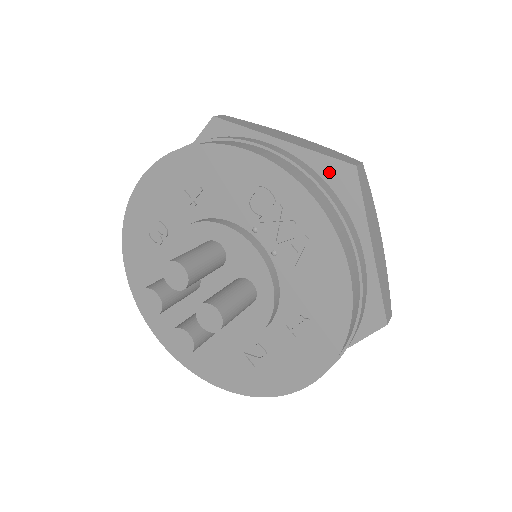
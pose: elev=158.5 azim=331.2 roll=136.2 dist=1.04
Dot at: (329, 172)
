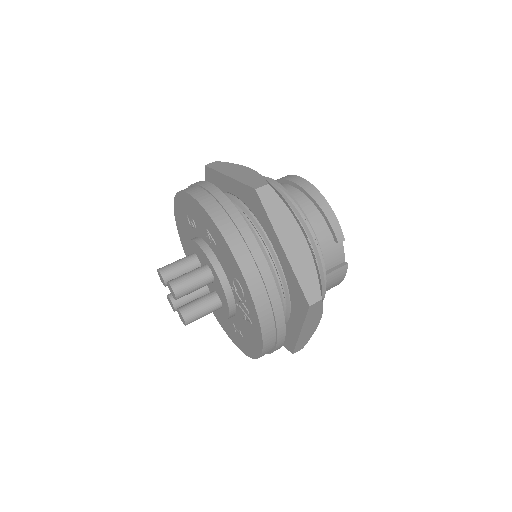
Dot at: (297, 290)
